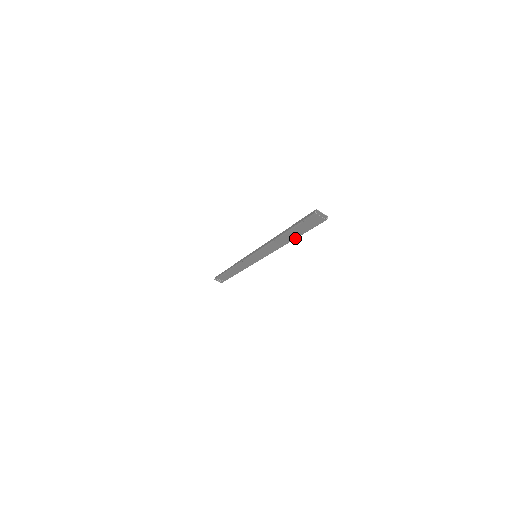
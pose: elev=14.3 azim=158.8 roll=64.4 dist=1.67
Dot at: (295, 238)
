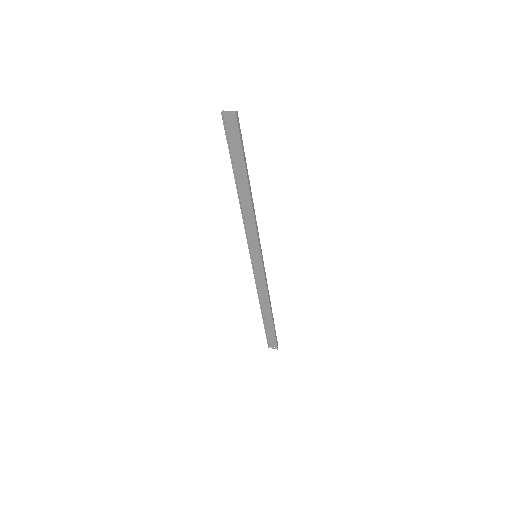
Dot at: (246, 178)
